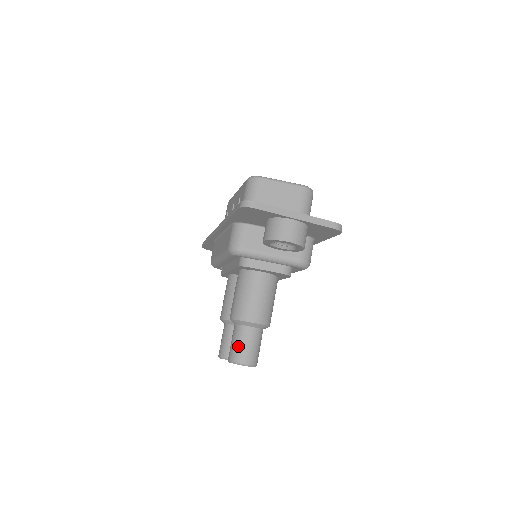
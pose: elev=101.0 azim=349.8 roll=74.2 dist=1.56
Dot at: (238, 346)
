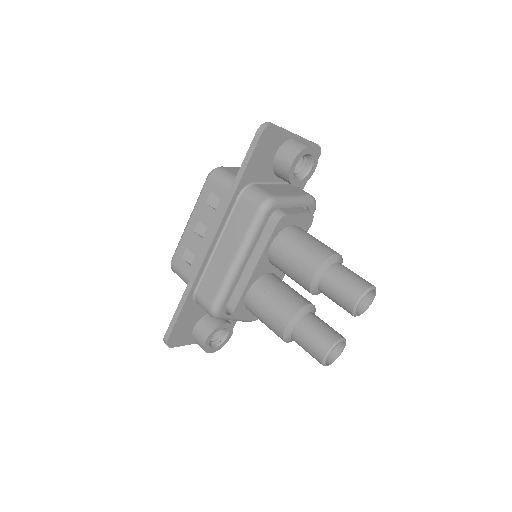
Dot at: (350, 279)
